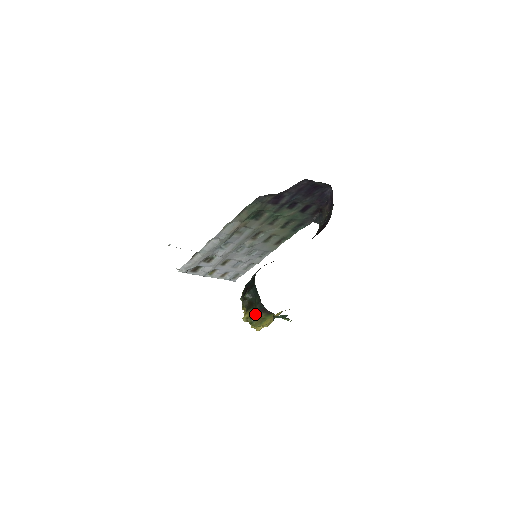
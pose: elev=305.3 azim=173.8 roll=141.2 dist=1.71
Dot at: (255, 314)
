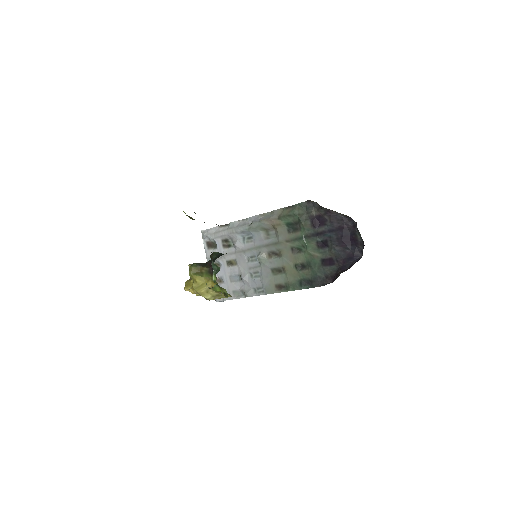
Dot at: (202, 263)
